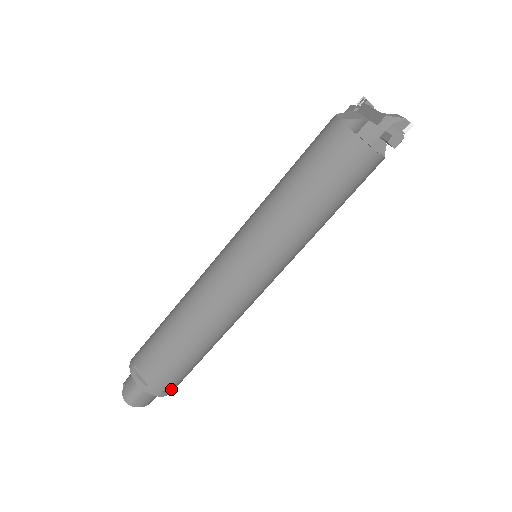
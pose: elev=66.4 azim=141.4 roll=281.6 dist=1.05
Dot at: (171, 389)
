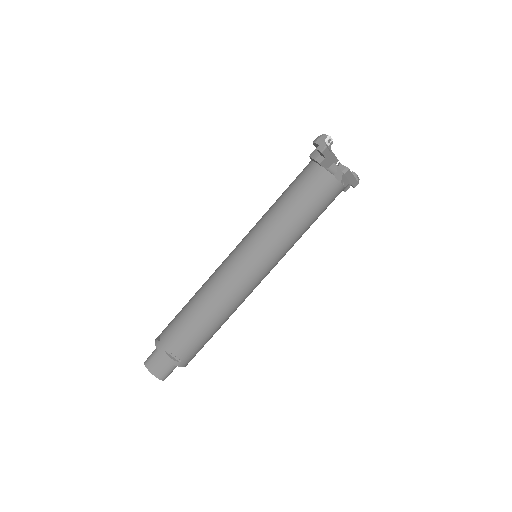
Dot at: (173, 358)
